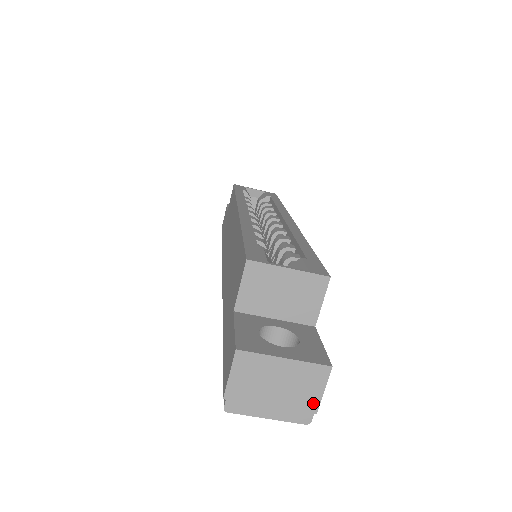
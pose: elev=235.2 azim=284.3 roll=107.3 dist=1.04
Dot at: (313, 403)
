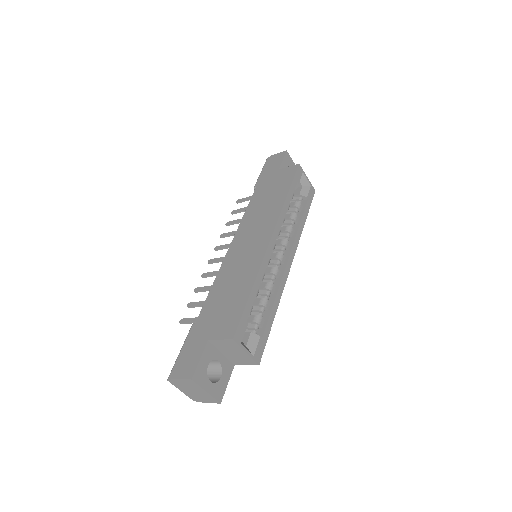
Dot at: (202, 401)
